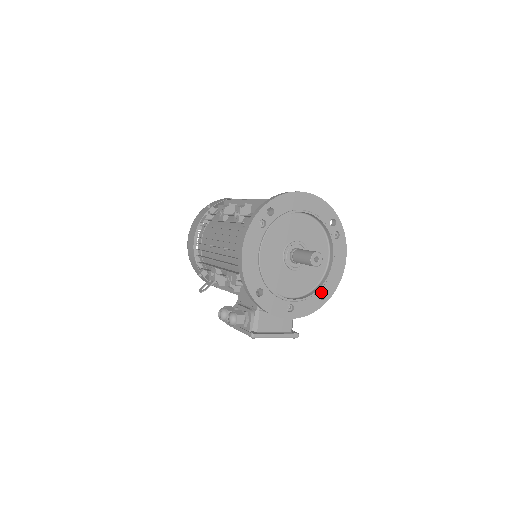
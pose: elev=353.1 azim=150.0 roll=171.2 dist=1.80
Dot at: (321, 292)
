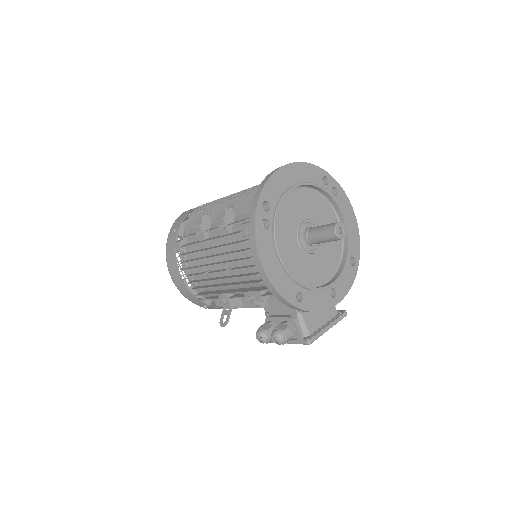
Dot at: (349, 258)
